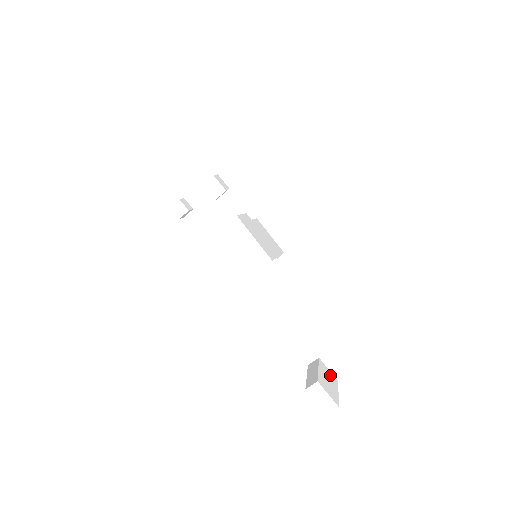
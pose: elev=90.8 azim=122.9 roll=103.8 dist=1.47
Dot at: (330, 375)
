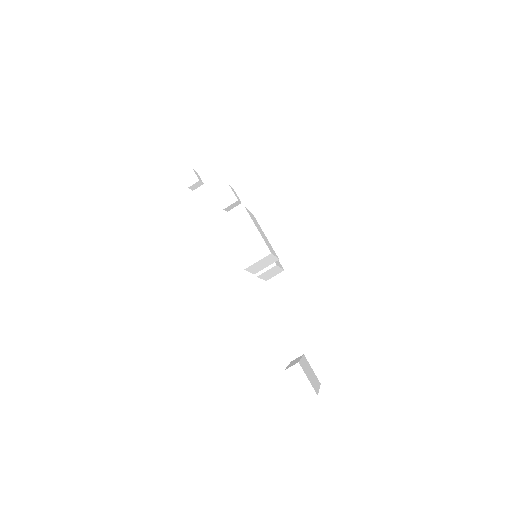
Dot at: (313, 373)
